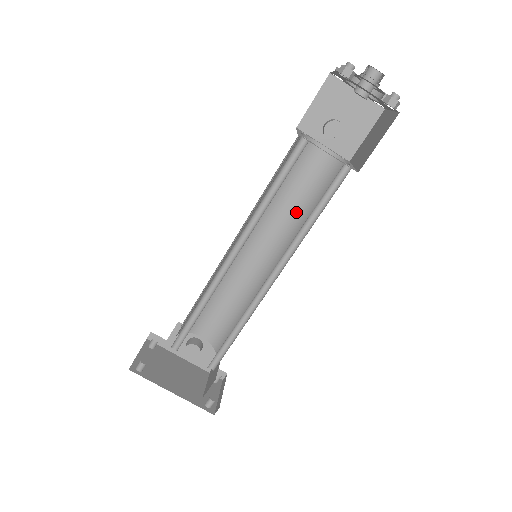
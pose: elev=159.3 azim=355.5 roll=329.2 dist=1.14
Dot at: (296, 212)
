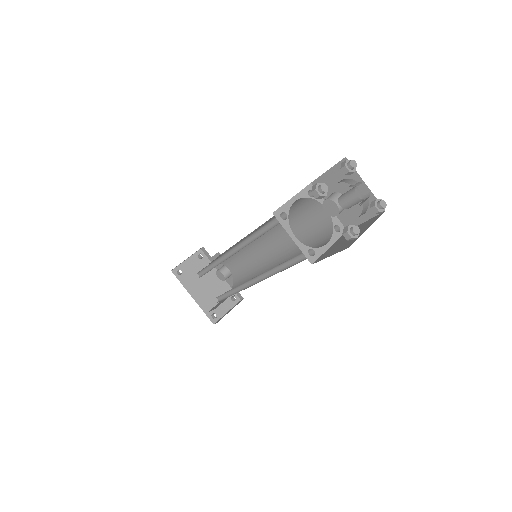
Dot at: occluded
